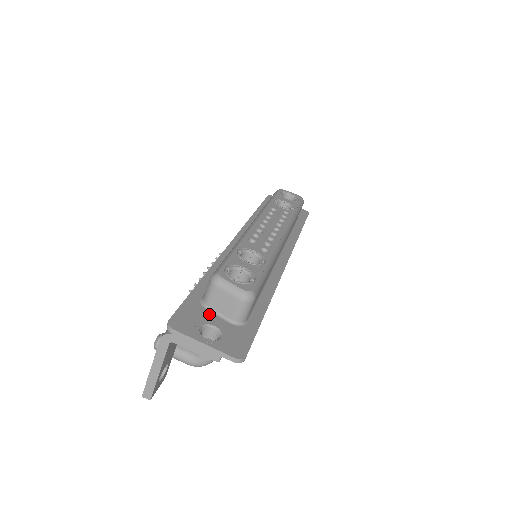
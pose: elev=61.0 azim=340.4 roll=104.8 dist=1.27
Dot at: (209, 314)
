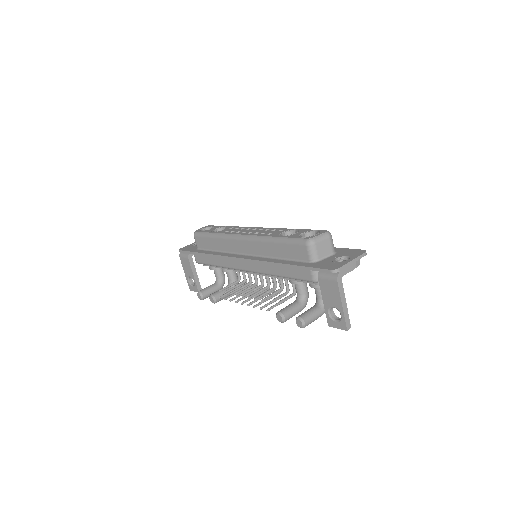
Dot at: (325, 260)
